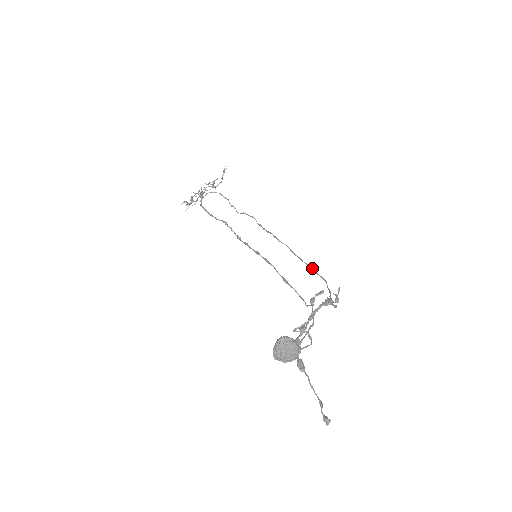
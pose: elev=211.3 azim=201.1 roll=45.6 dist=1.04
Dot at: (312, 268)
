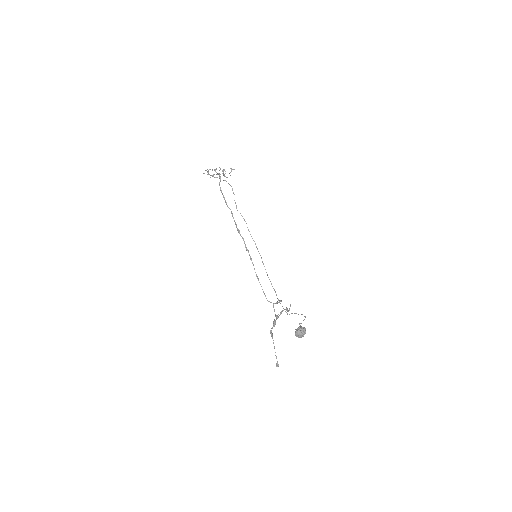
Dot at: occluded
